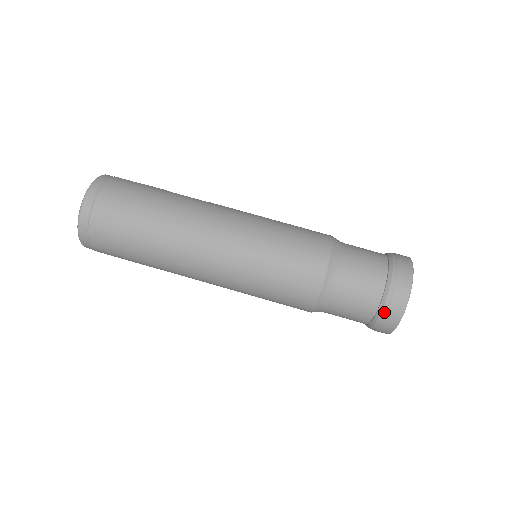
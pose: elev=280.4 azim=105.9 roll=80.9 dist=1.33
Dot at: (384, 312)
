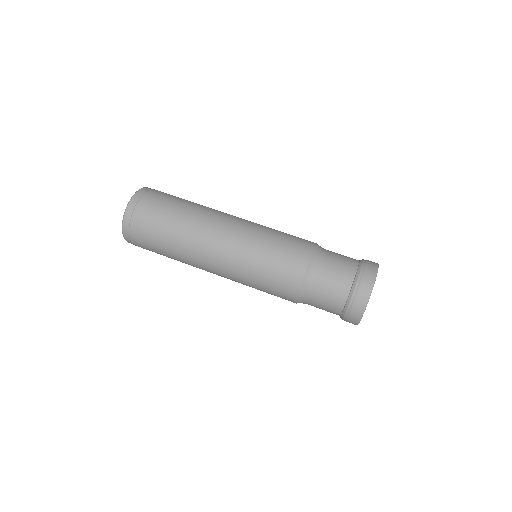
Dot at: (354, 295)
